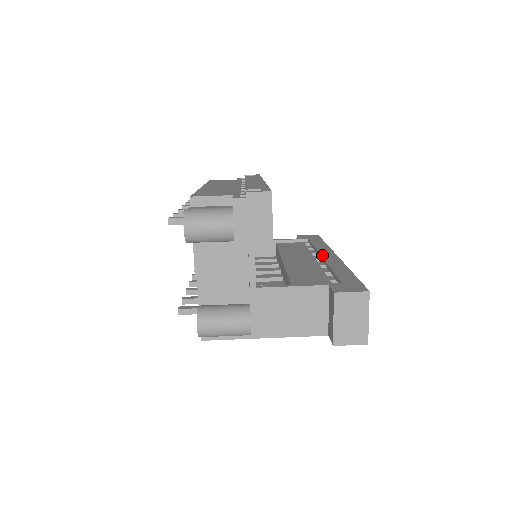
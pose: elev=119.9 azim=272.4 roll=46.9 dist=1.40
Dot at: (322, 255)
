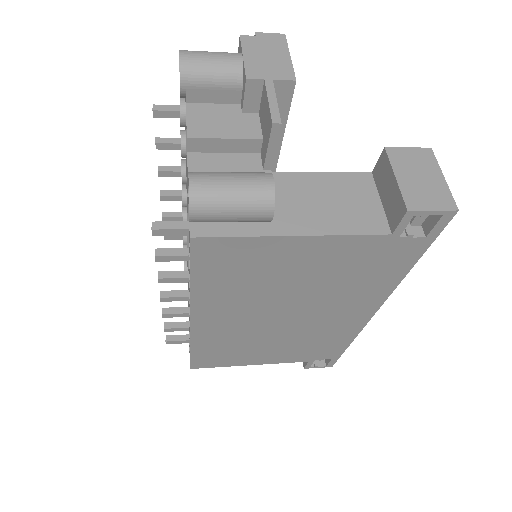
Dot at: occluded
